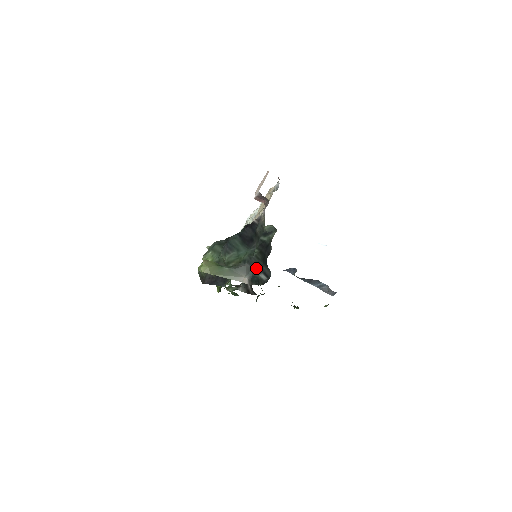
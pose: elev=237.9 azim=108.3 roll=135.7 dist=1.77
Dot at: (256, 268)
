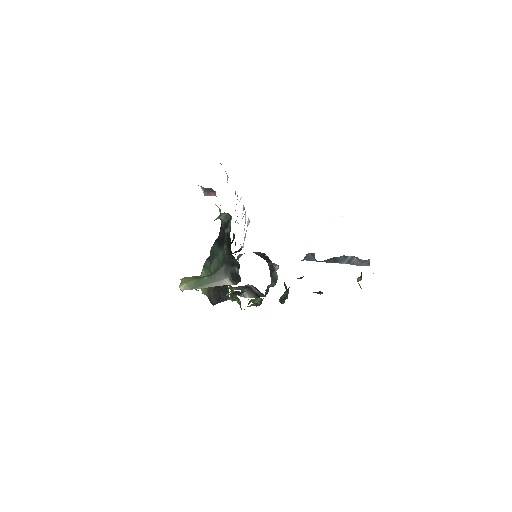
Dot at: (230, 264)
